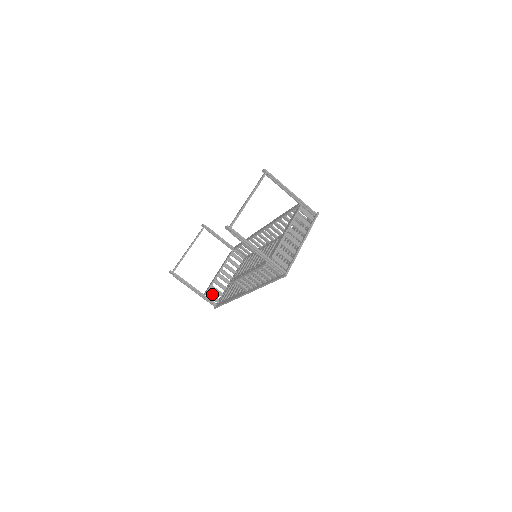
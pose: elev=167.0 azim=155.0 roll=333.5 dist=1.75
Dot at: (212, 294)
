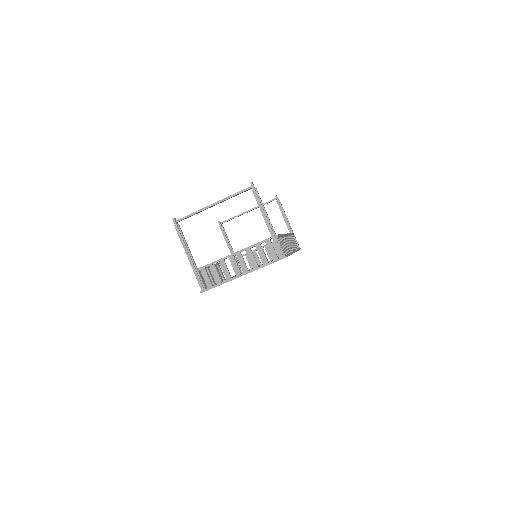
Dot at: occluded
